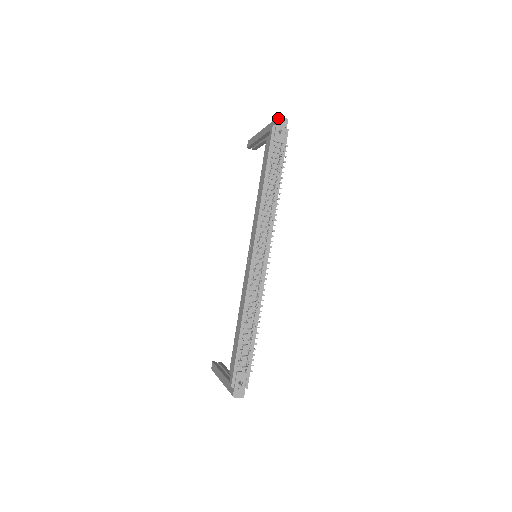
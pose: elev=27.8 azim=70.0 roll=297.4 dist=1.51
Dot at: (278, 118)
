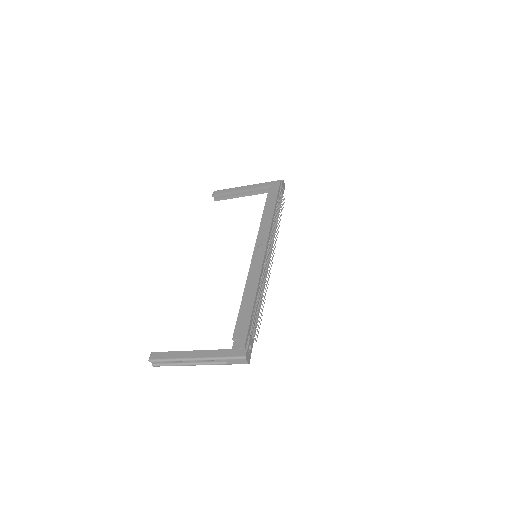
Dot at: (283, 180)
